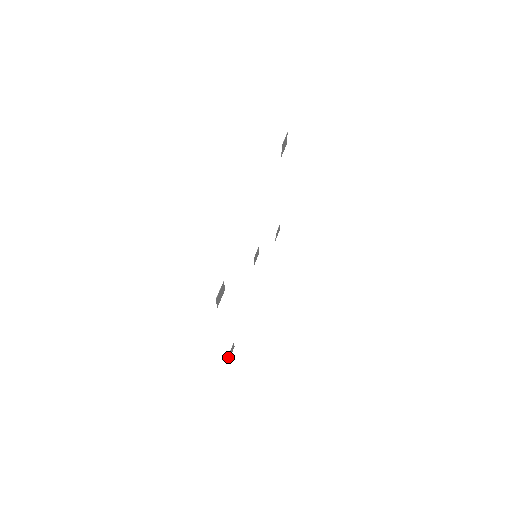
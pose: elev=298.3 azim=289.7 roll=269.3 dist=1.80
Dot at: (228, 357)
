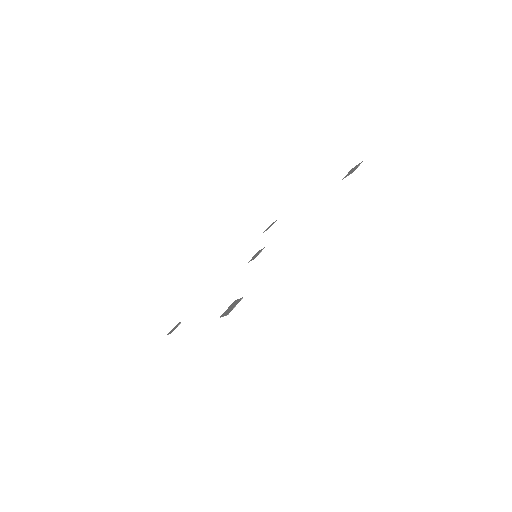
Dot at: (169, 333)
